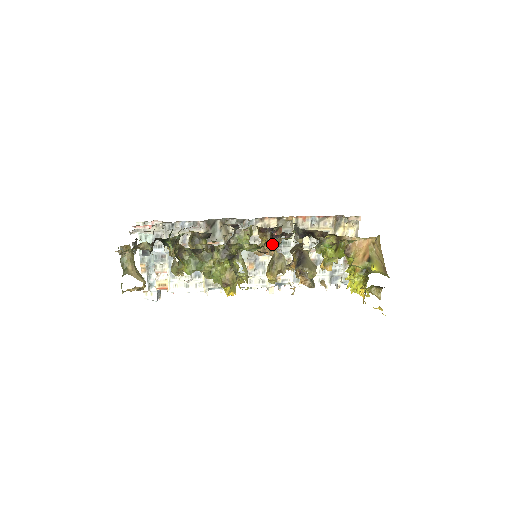
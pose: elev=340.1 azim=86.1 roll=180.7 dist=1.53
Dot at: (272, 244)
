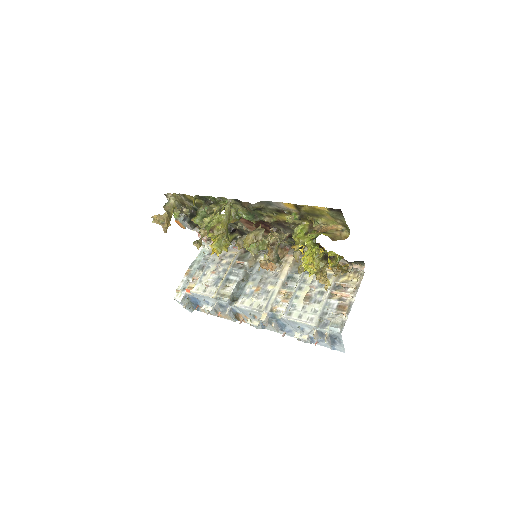
Dot at: occluded
